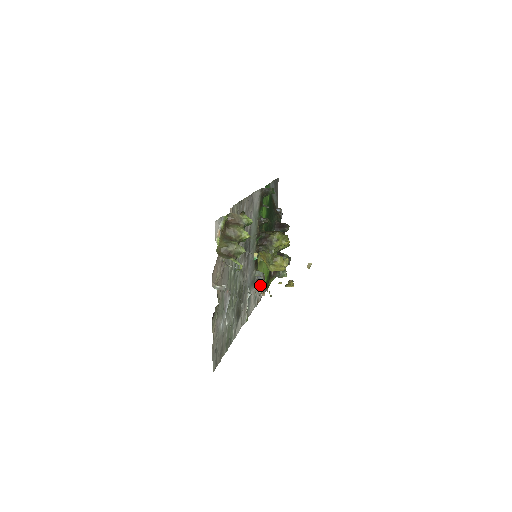
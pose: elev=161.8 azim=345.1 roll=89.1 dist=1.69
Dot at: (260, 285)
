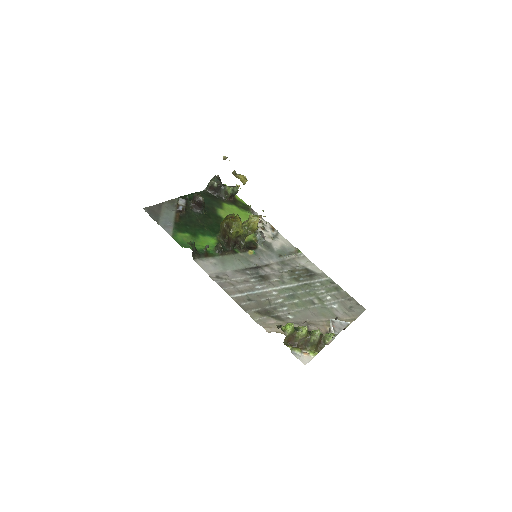
Dot at: occluded
